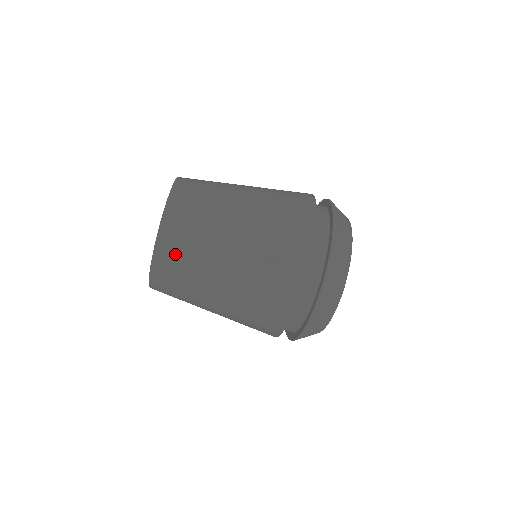
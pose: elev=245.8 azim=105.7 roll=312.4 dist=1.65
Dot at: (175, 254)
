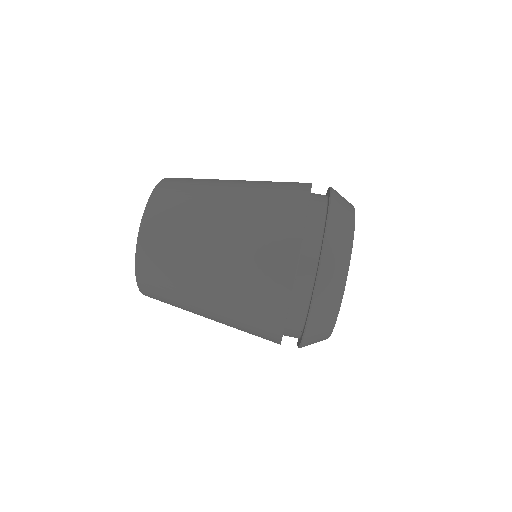
Dot at: (156, 258)
